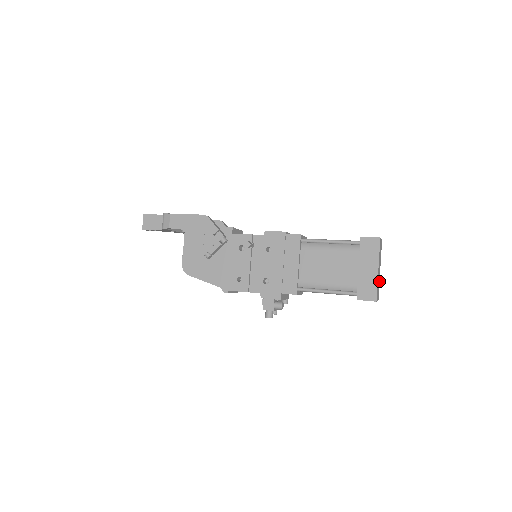
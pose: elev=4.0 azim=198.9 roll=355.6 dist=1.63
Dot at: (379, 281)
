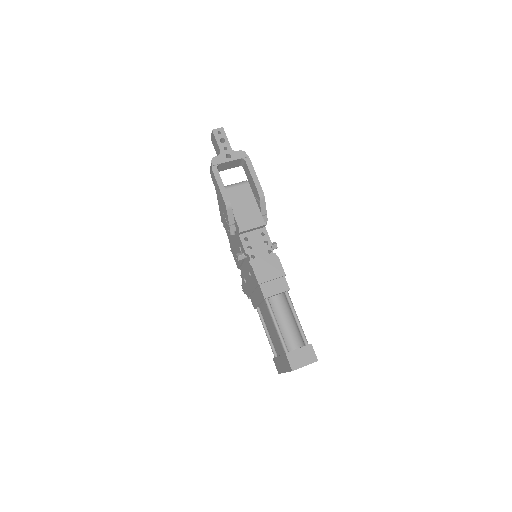
Dot at: occluded
